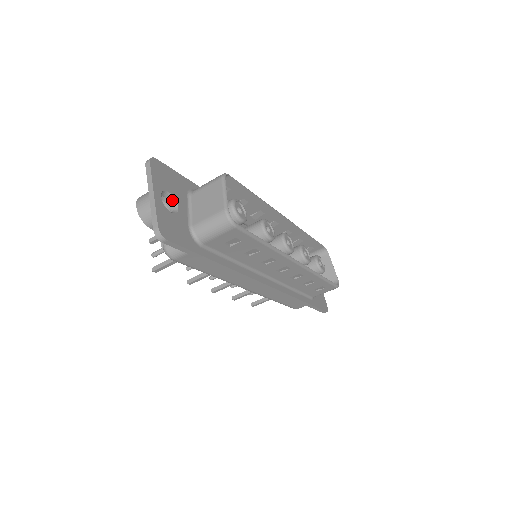
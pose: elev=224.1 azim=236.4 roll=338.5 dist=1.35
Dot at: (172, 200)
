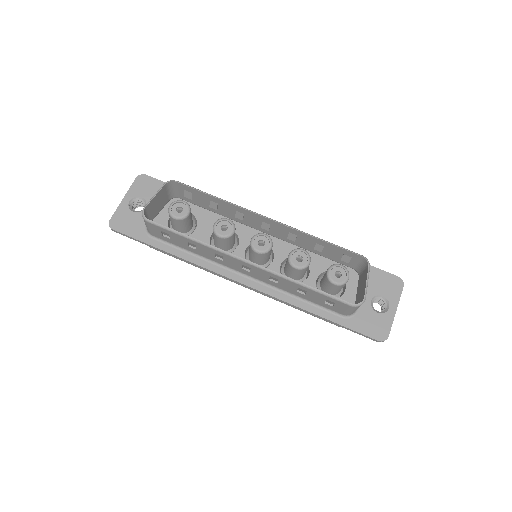
Dot at: (145, 203)
